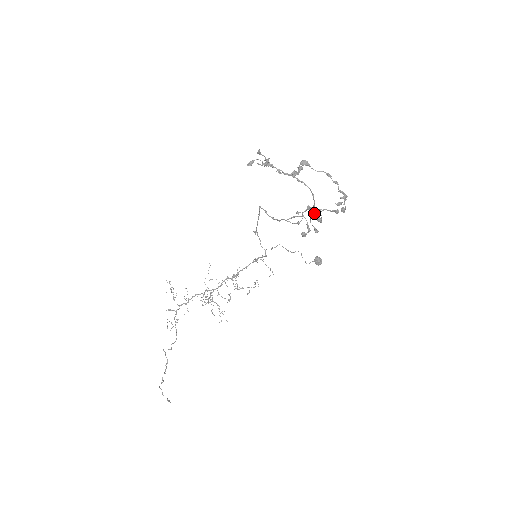
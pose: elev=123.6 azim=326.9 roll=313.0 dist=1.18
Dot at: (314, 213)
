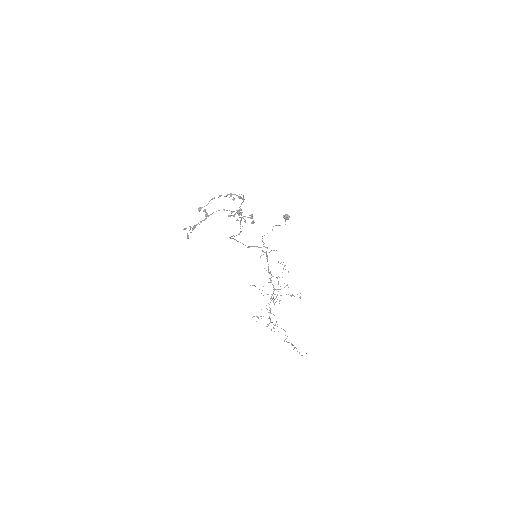
Dot at: (235, 214)
